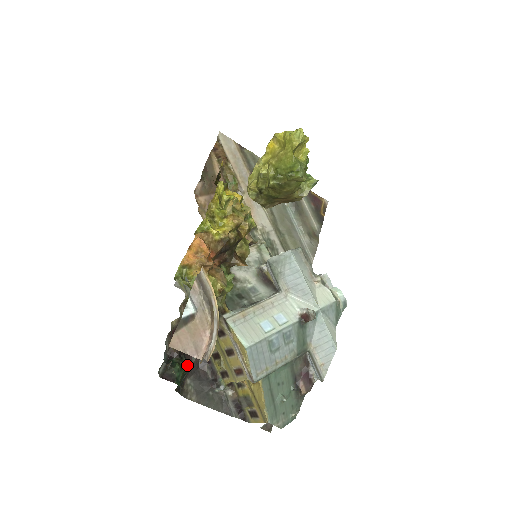
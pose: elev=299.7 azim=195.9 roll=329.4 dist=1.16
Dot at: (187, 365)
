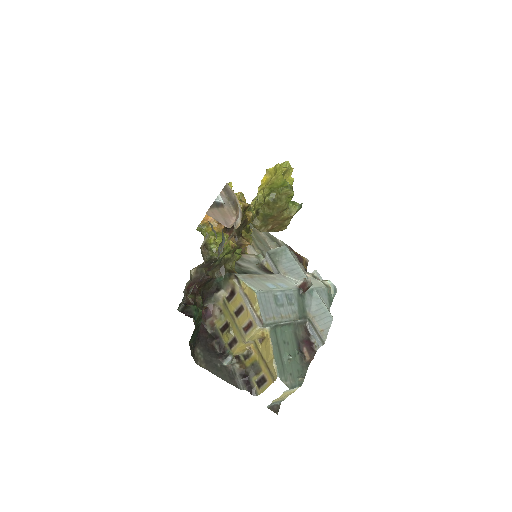
Dot at: occluded
